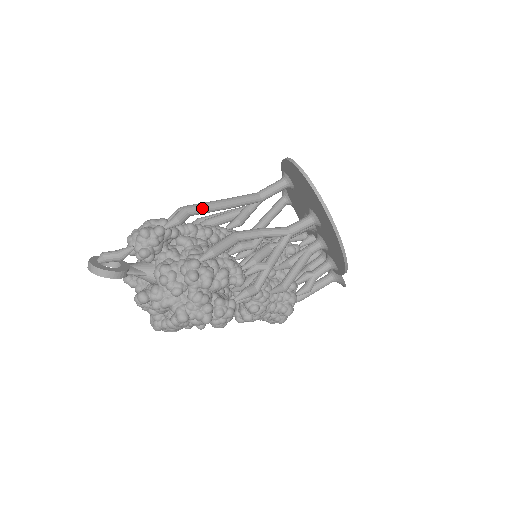
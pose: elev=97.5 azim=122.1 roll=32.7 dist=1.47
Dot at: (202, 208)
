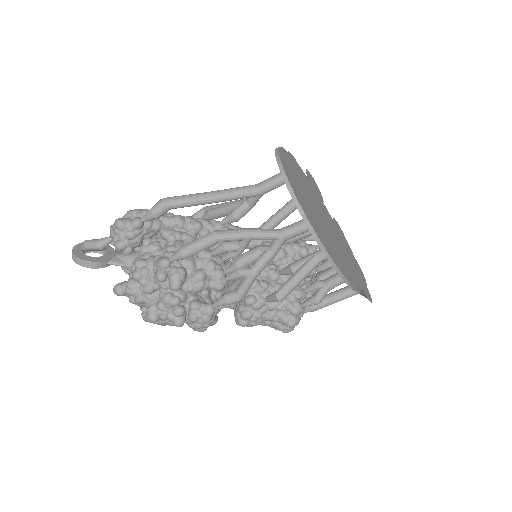
Dot at: (182, 201)
